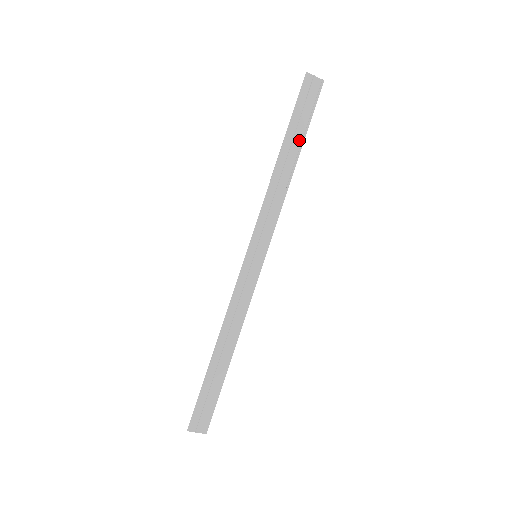
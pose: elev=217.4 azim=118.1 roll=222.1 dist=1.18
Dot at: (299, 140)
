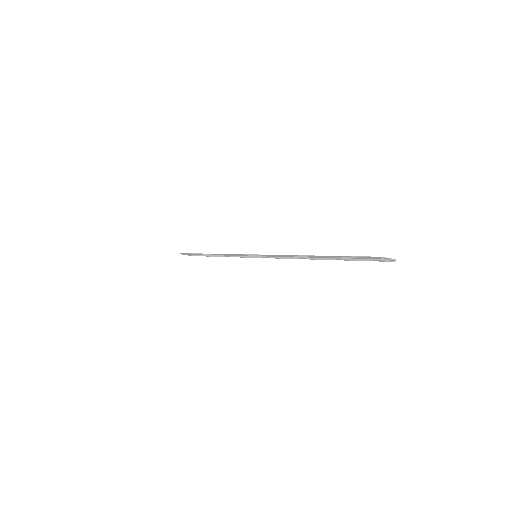
Dot at: occluded
